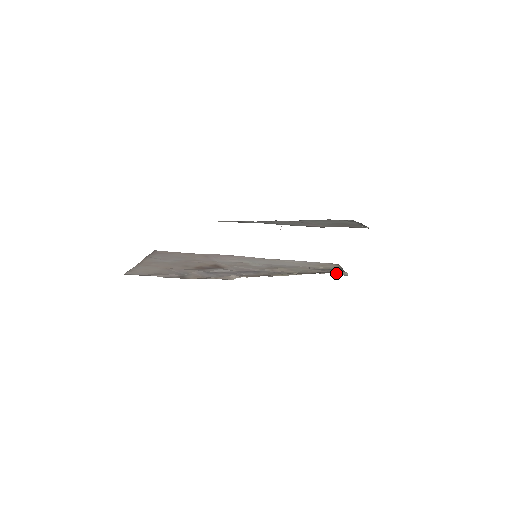
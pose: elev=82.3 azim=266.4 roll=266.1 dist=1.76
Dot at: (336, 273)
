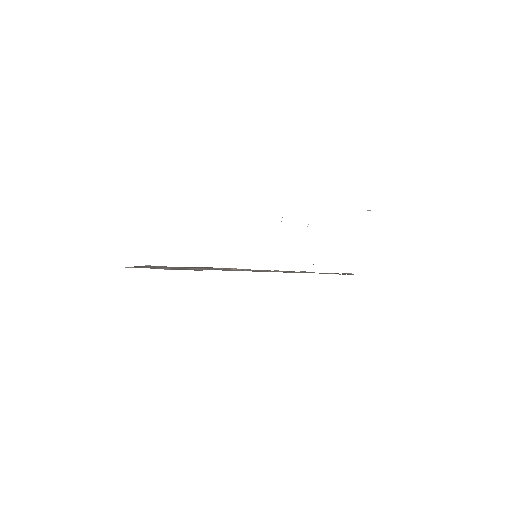
Dot at: occluded
